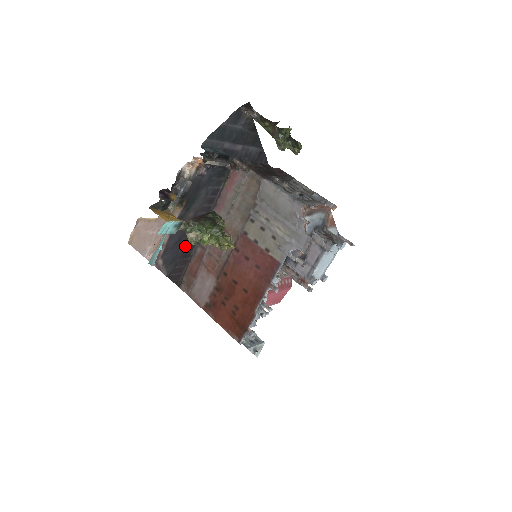
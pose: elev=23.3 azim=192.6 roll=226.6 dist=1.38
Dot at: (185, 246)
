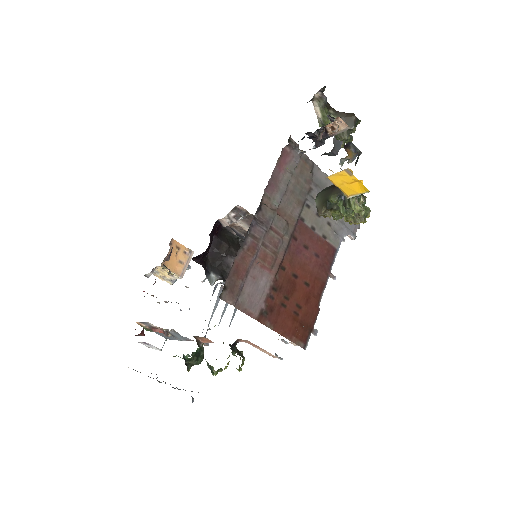
Dot at: occluded
